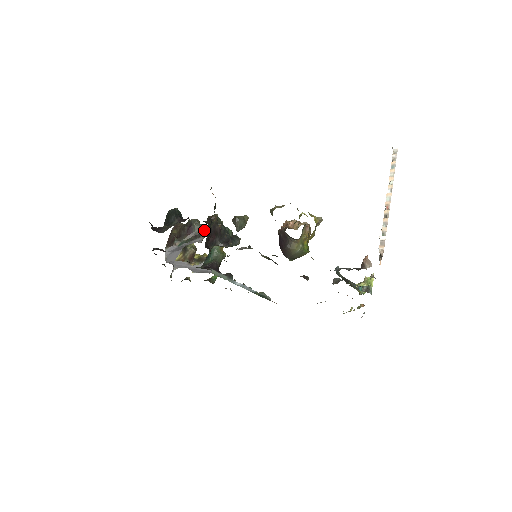
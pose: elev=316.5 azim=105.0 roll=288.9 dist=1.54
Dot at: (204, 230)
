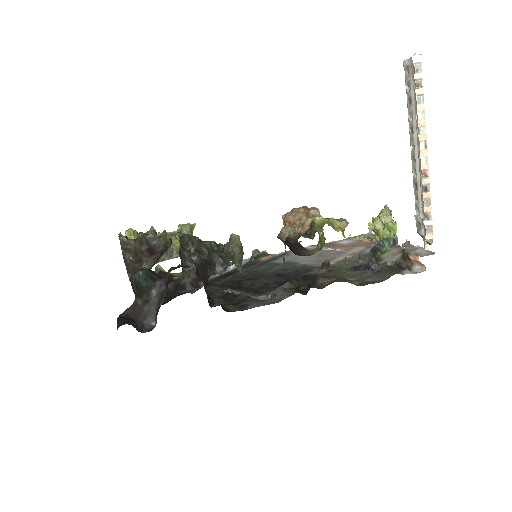
Dot at: (169, 242)
